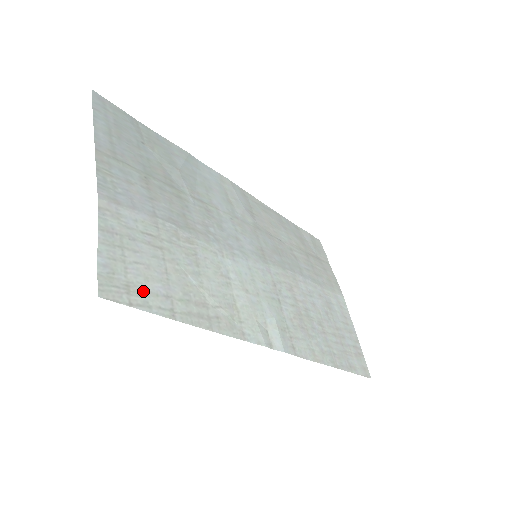
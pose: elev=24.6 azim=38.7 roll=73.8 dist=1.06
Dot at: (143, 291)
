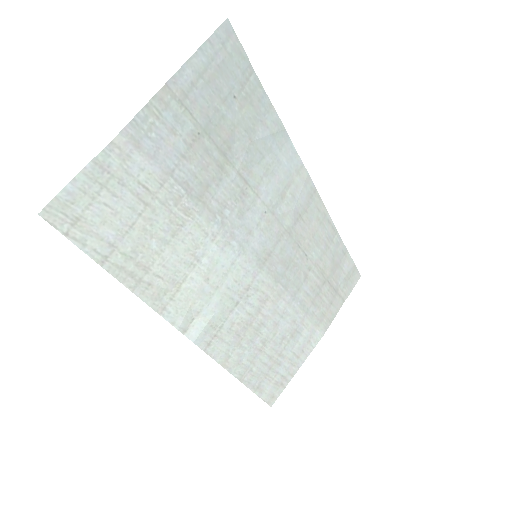
Dot at: (90, 230)
